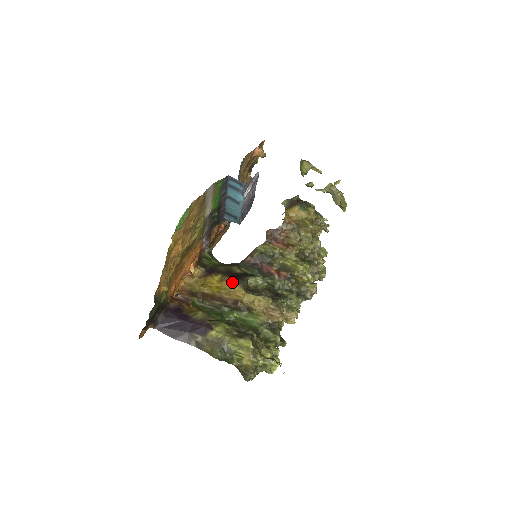
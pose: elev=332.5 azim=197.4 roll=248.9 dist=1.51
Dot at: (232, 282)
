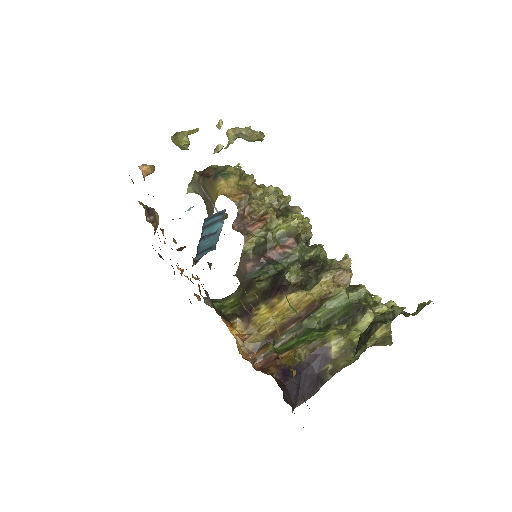
Dot at: (287, 297)
